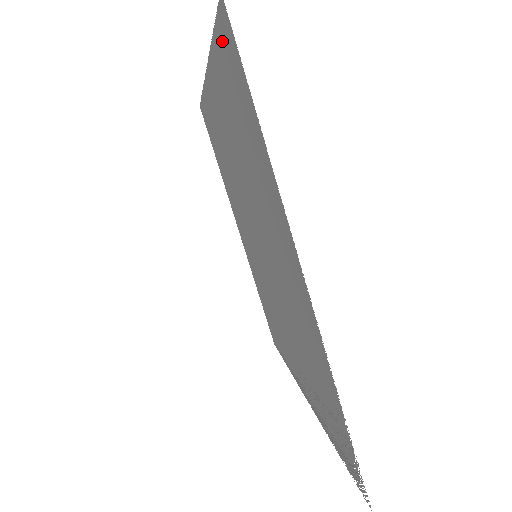
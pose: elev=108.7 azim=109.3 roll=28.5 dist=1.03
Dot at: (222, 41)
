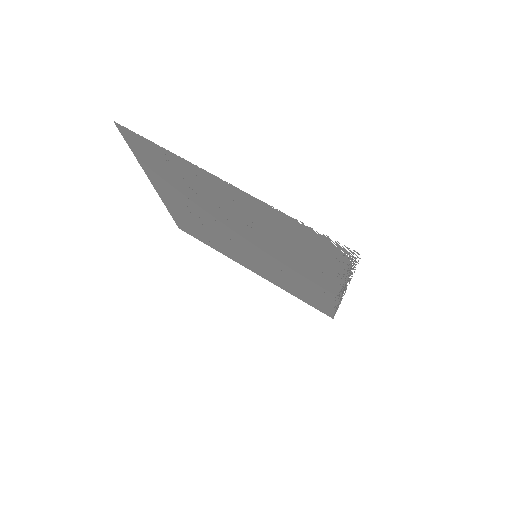
Dot at: (133, 144)
